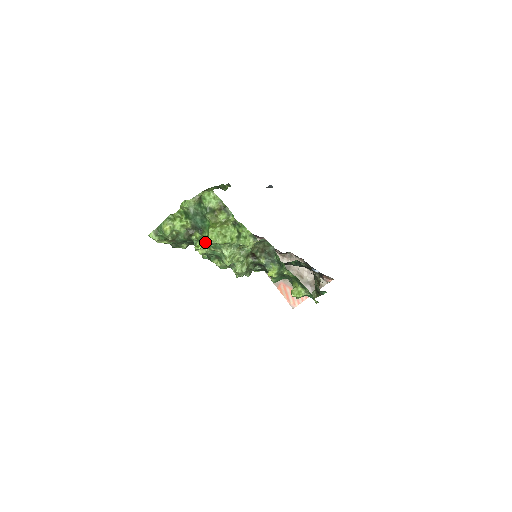
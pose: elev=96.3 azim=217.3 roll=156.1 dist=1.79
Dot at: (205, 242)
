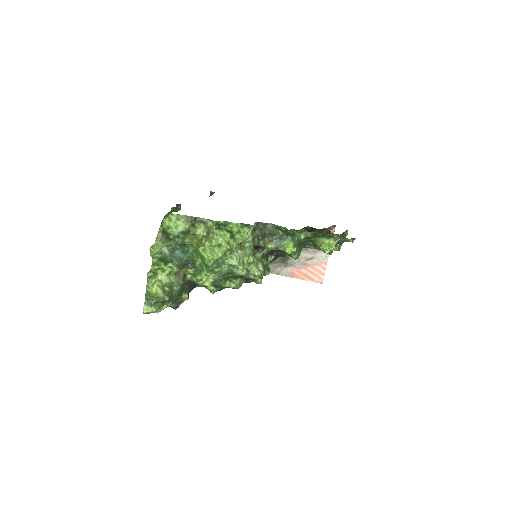
Dot at: (204, 269)
